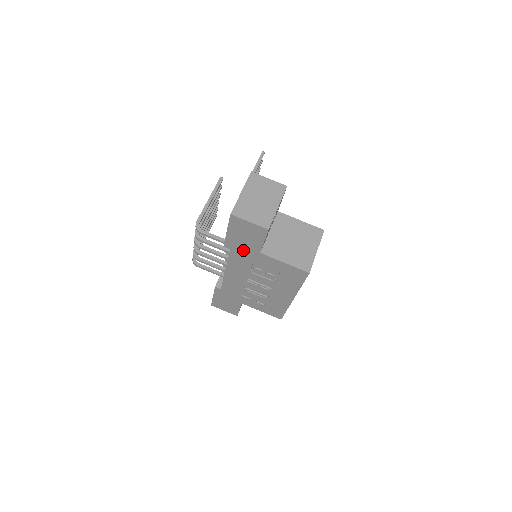
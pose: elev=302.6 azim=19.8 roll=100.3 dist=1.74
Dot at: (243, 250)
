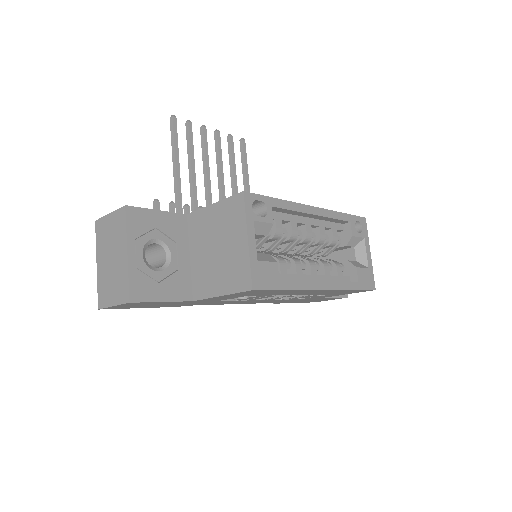
Dot at: (186, 304)
